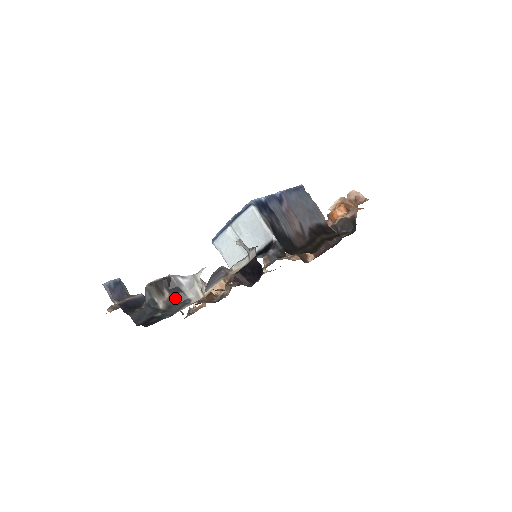
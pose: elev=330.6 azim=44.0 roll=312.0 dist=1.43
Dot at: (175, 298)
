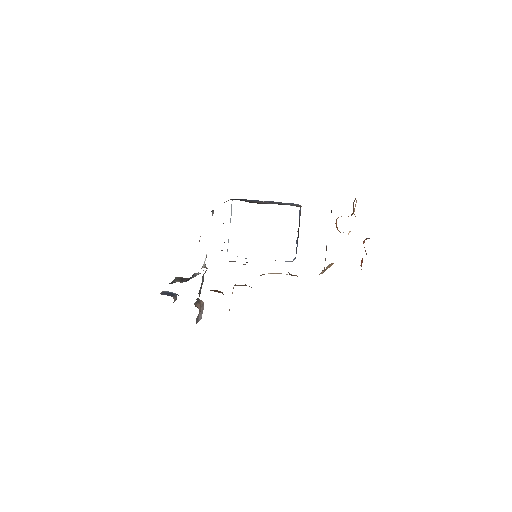
Dot at: (186, 281)
